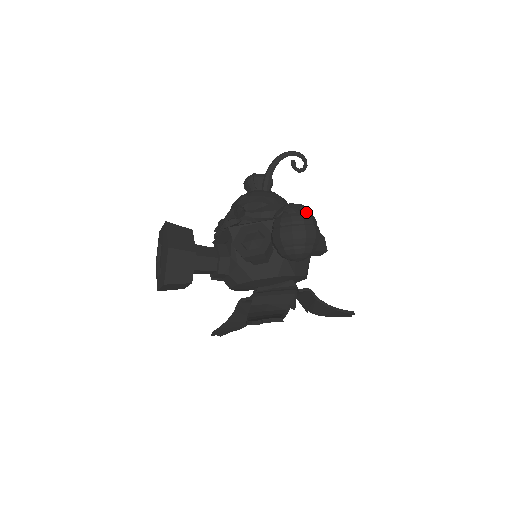
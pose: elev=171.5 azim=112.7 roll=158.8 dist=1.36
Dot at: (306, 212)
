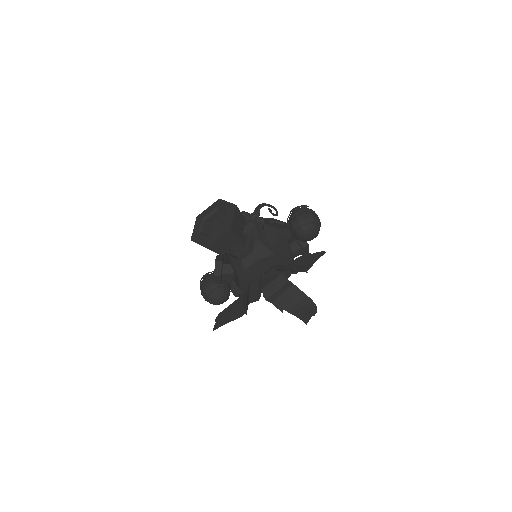
Dot at: occluded
